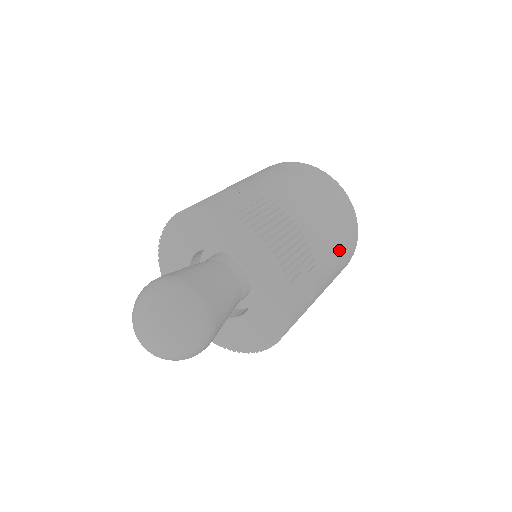
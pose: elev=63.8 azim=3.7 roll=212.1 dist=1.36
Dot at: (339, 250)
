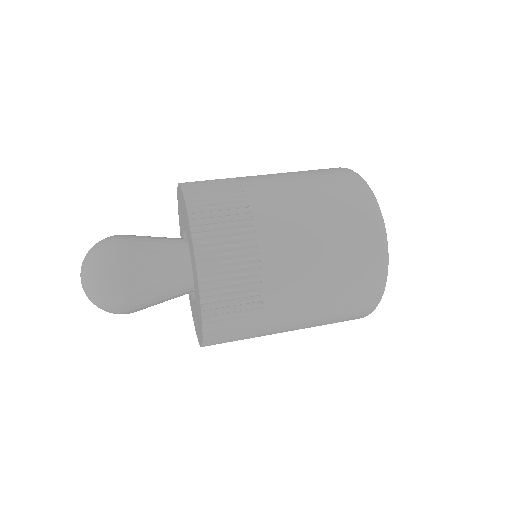
Dot at: (325, 261)
